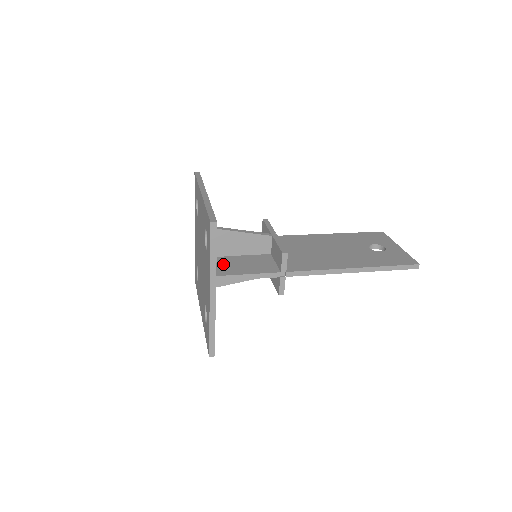
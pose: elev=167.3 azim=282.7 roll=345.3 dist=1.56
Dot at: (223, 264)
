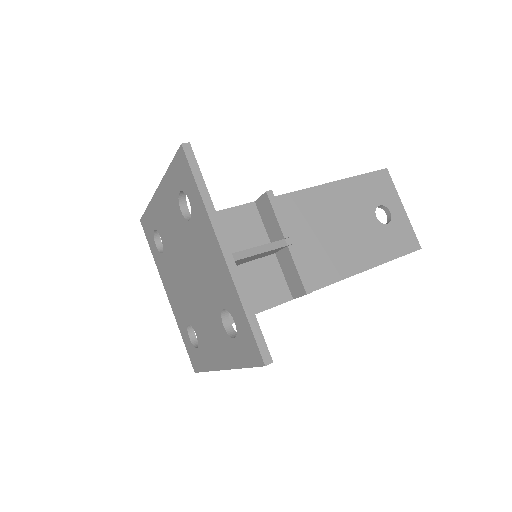
Dot at: occluded
